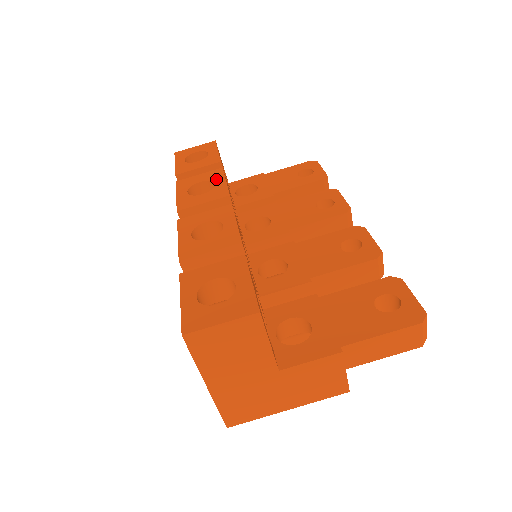
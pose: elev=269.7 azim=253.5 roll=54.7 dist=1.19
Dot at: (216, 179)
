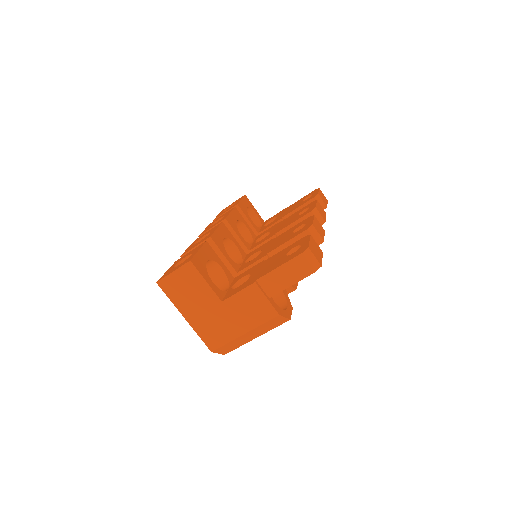
Dot at: occluded
